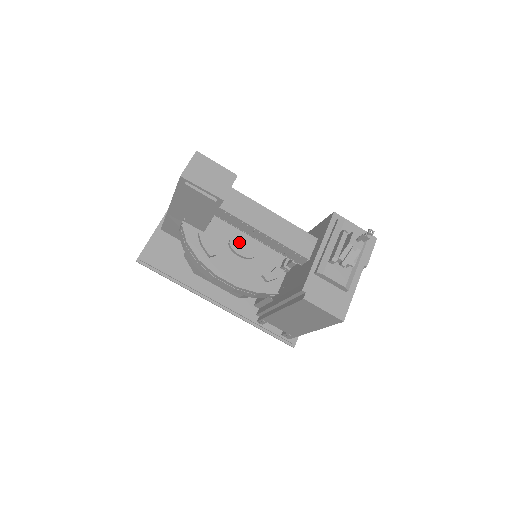
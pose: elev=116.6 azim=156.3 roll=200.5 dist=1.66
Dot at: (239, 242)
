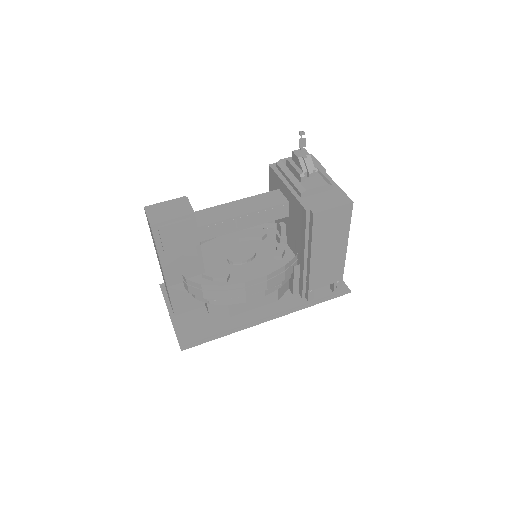
Dot at: (235, 255)
